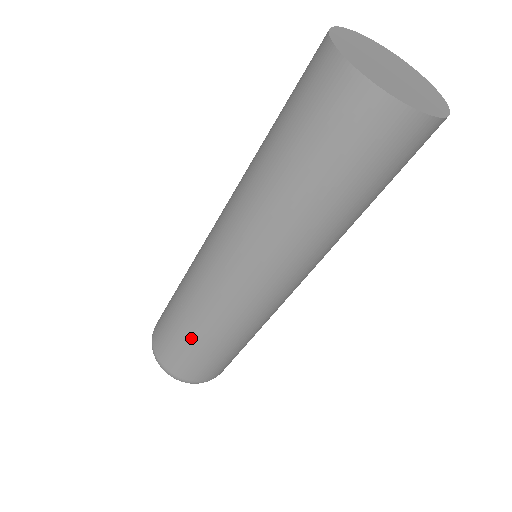
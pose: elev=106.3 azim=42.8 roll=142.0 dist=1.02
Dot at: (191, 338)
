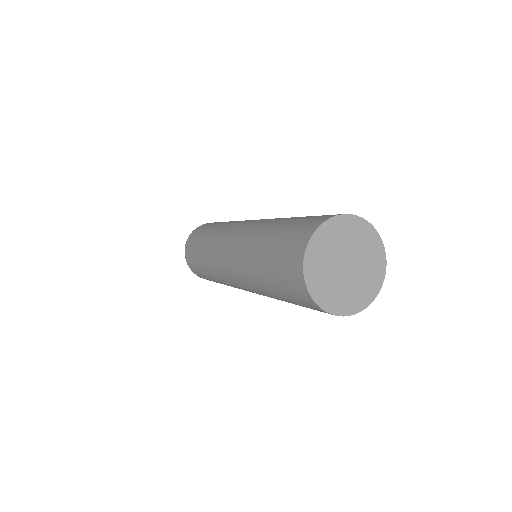
Dot at: (200, 261)
